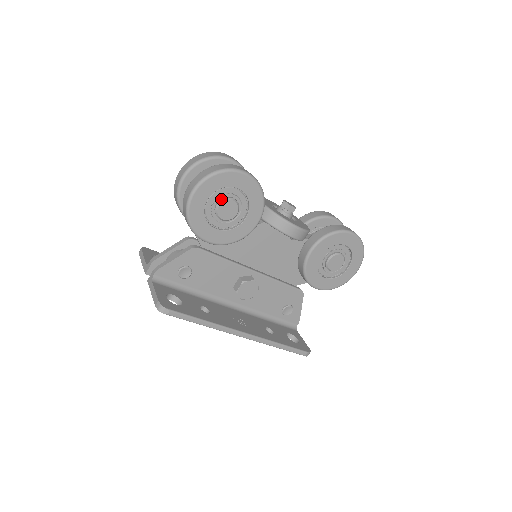
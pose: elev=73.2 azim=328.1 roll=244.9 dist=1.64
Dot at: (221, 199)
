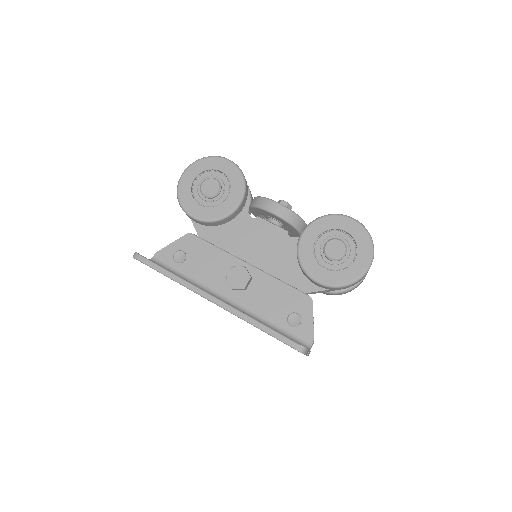
Dot at: (205, 179)
